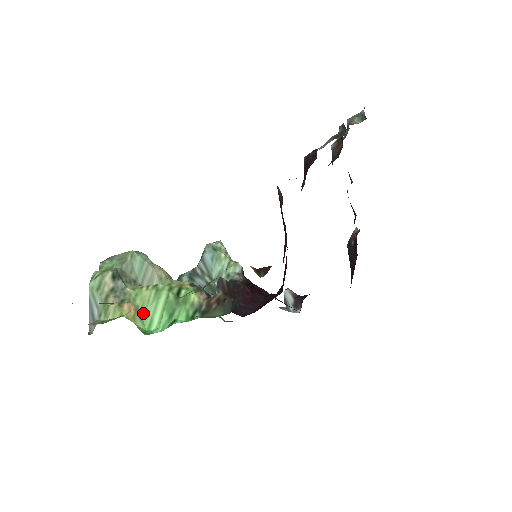
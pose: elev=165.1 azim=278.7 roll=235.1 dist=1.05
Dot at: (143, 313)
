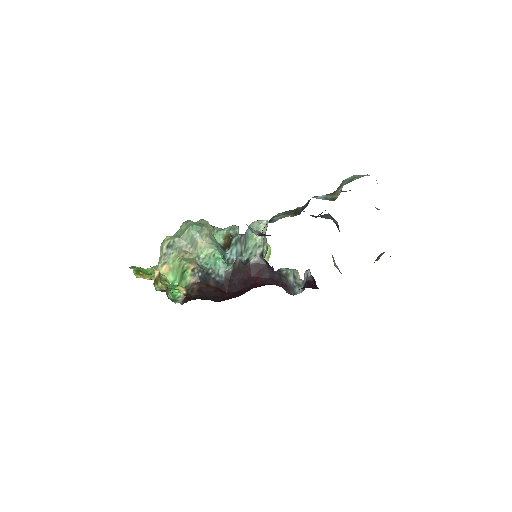
Dot at: (174, 271)
